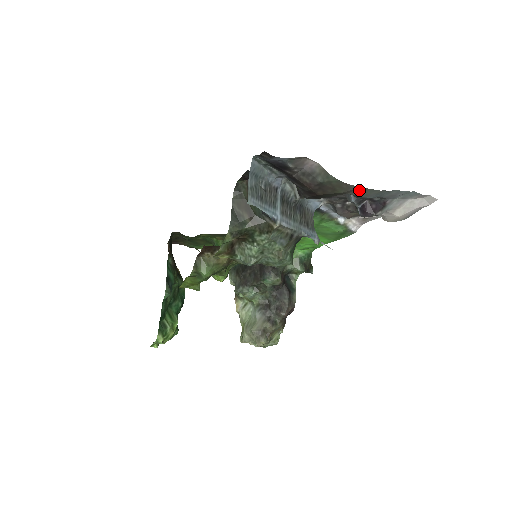
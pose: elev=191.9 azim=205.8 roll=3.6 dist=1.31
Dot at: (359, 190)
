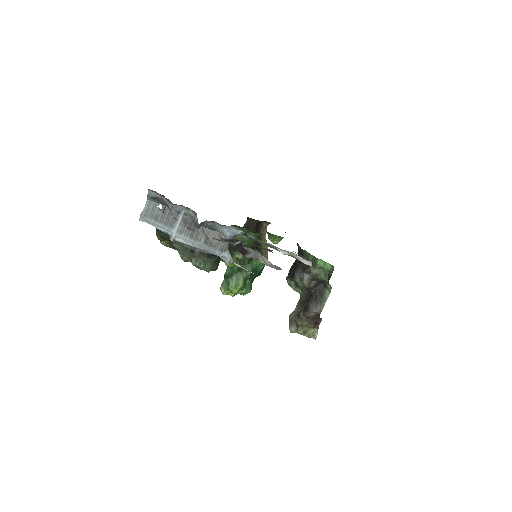
Dot at: occluded
